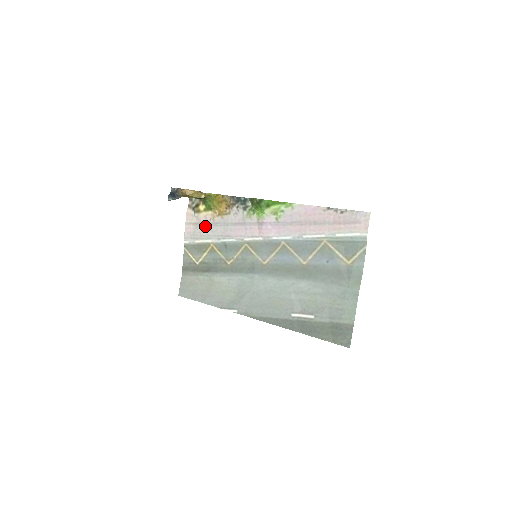
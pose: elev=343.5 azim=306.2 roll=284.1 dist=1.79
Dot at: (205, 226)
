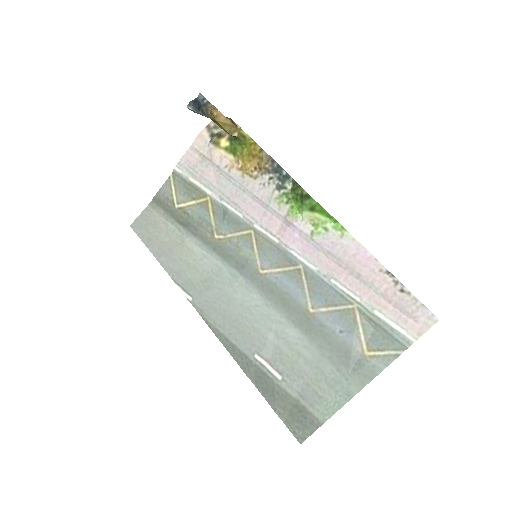
Dot at: (214, 169)
